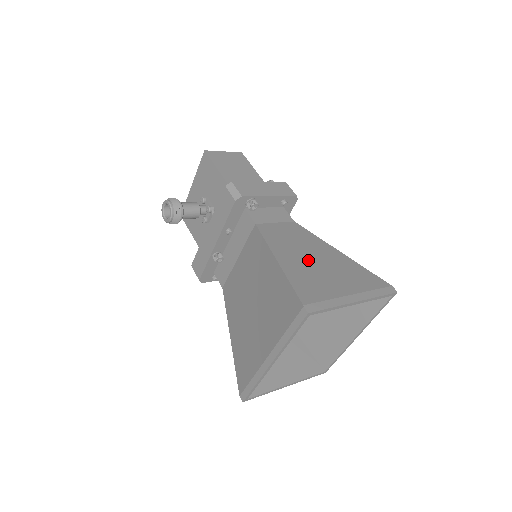
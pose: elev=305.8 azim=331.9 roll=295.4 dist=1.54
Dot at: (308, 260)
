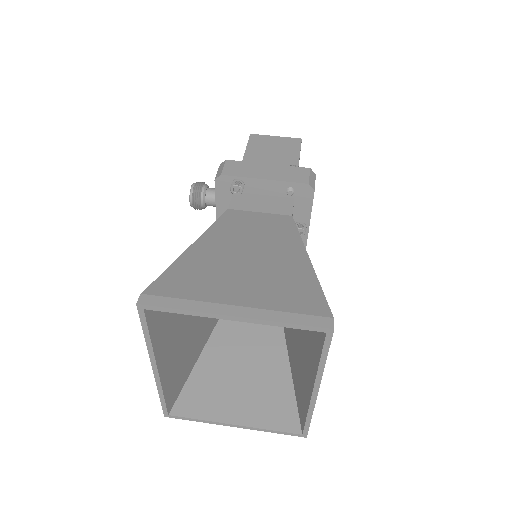
Dot at: (237, 255)
